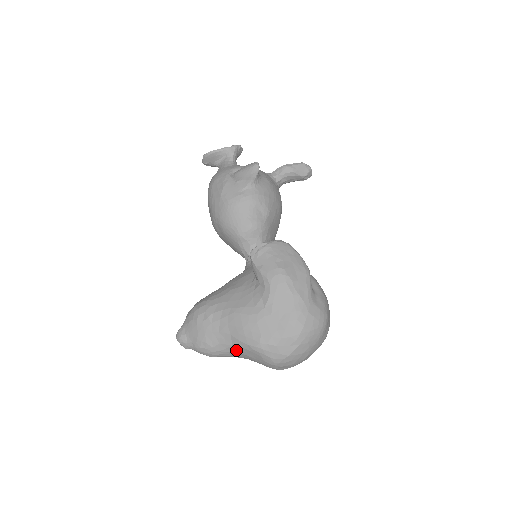
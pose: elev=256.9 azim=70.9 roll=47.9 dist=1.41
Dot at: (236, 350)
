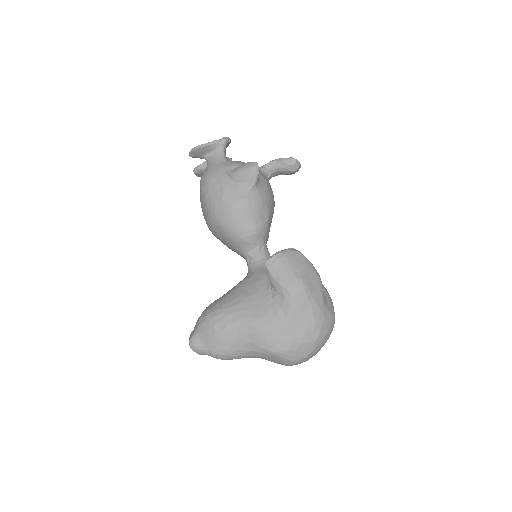
Dot at: (254, 354)
